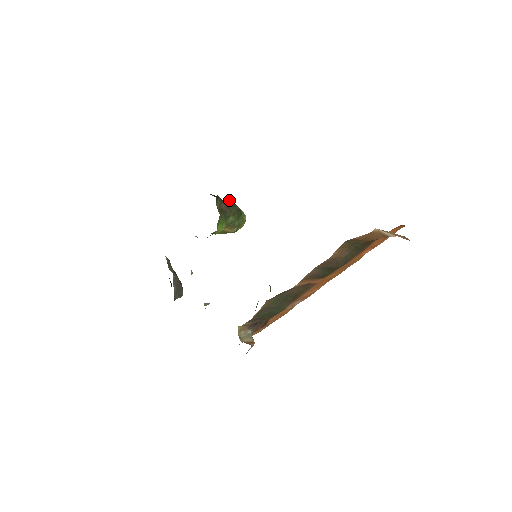
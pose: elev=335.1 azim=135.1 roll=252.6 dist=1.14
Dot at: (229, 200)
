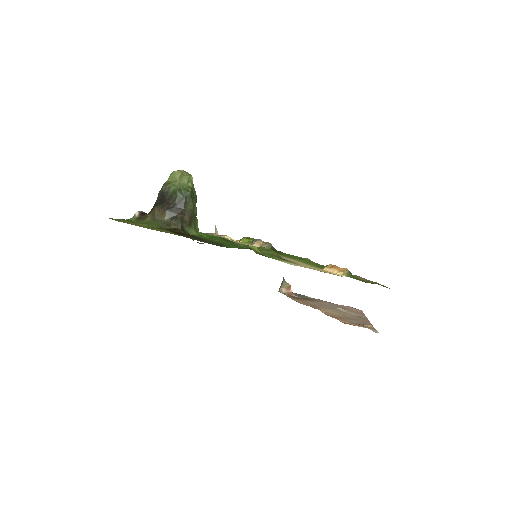
Dot at: (176, 196)
